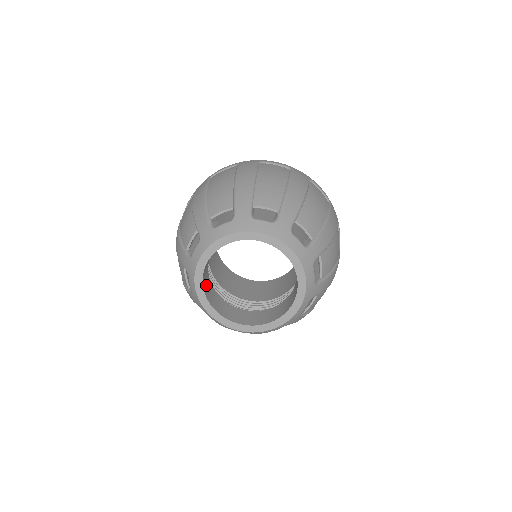
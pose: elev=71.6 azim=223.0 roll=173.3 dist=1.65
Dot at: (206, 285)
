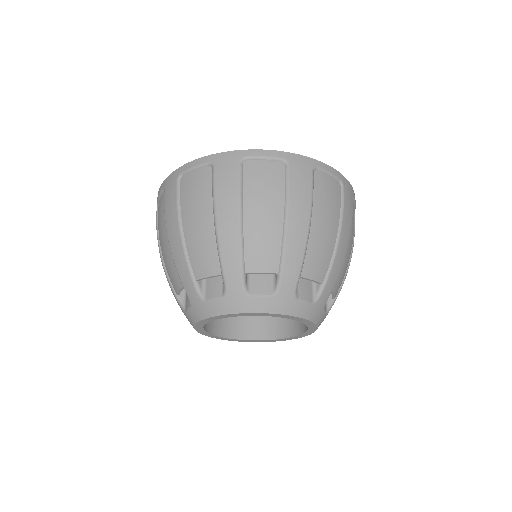
Dot at: (228, 326)
